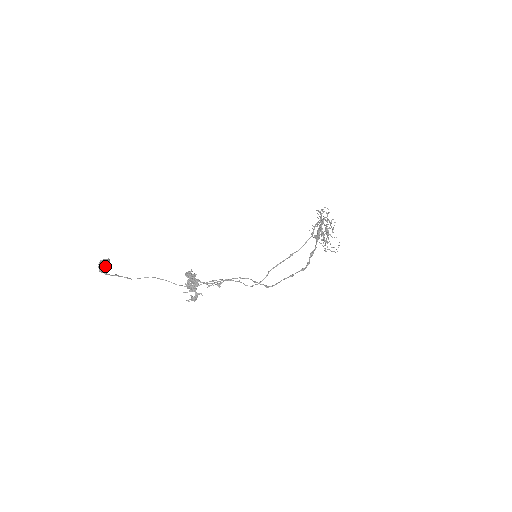
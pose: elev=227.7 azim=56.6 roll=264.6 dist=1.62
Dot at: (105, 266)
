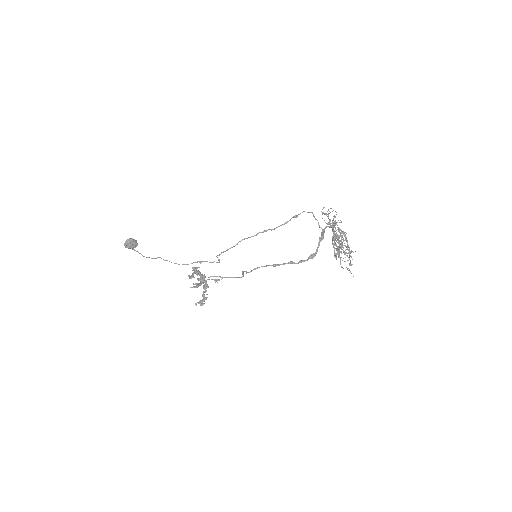
Dot at: (128, 240)
